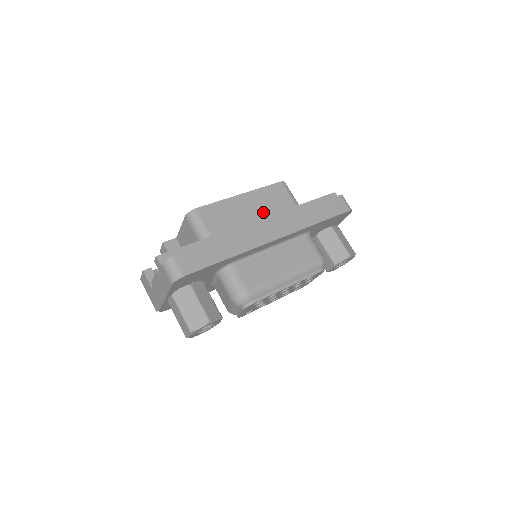
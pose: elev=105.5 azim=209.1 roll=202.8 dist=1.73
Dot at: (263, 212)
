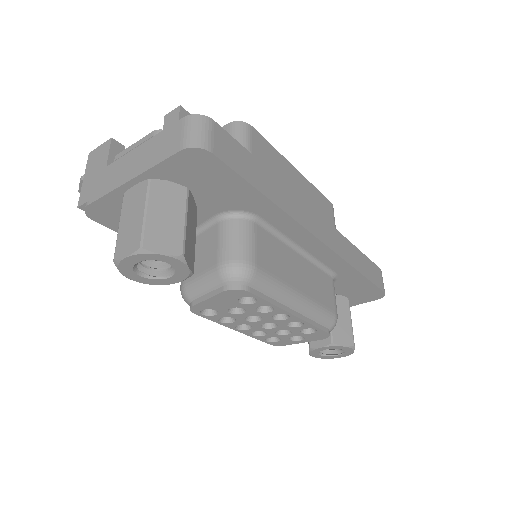
Dot at: occluded
